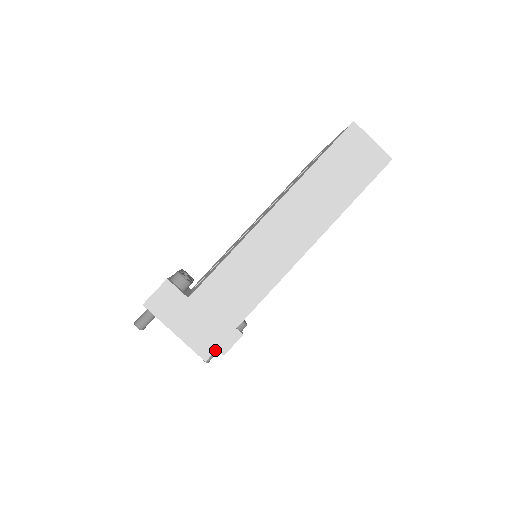
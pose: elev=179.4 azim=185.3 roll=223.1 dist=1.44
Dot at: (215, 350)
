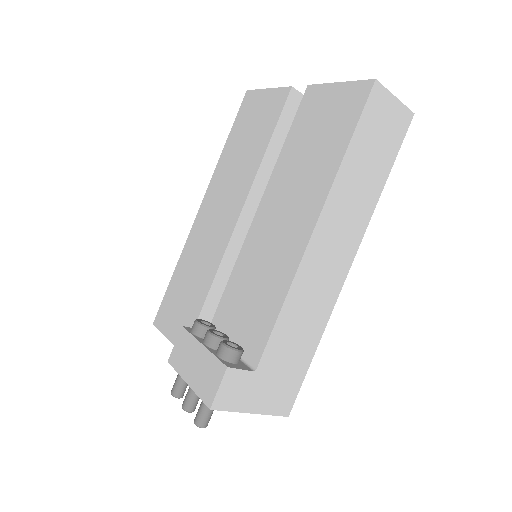
Dot at: (294, 401)
